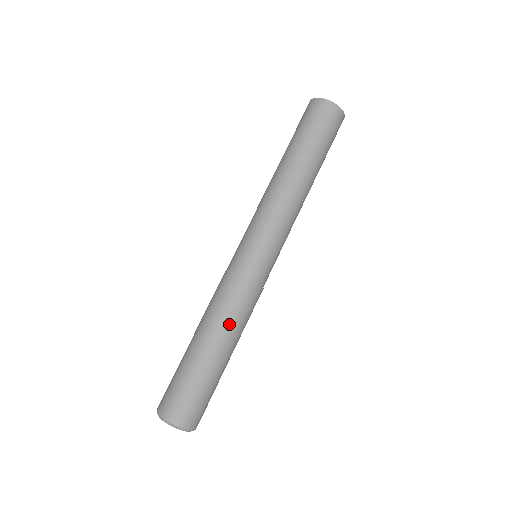
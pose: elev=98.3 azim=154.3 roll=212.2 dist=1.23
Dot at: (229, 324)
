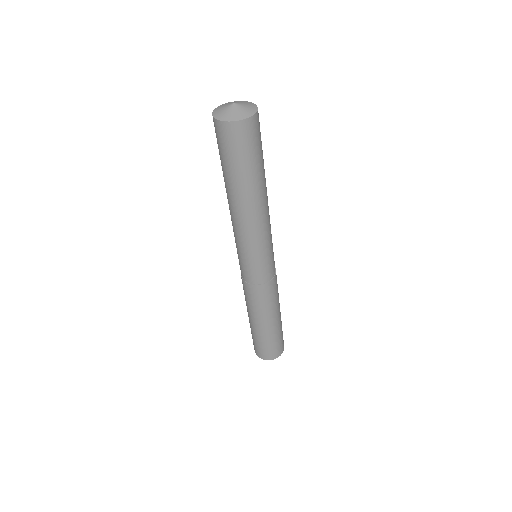
Dot at: (275, 306)
